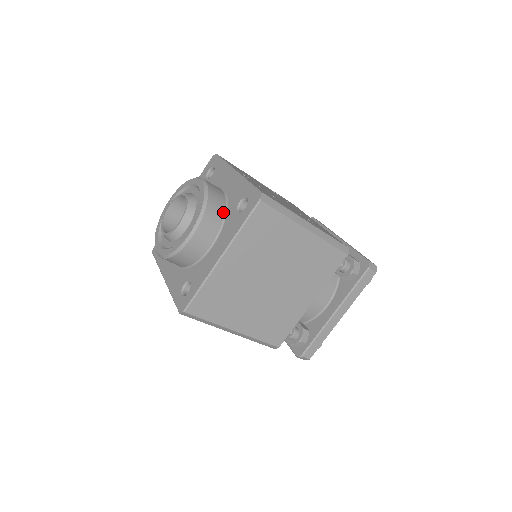
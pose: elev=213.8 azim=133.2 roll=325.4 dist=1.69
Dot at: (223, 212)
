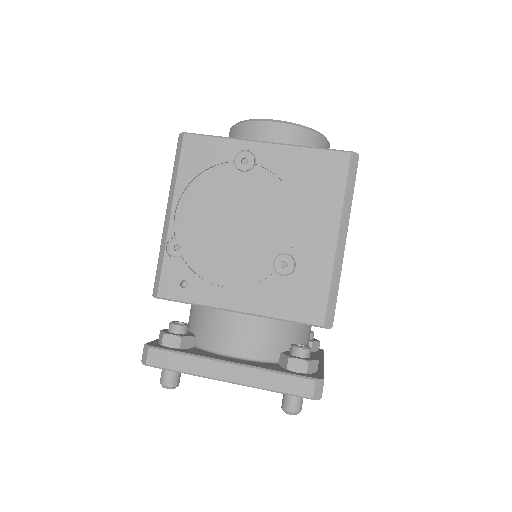
Dot at: occluded
